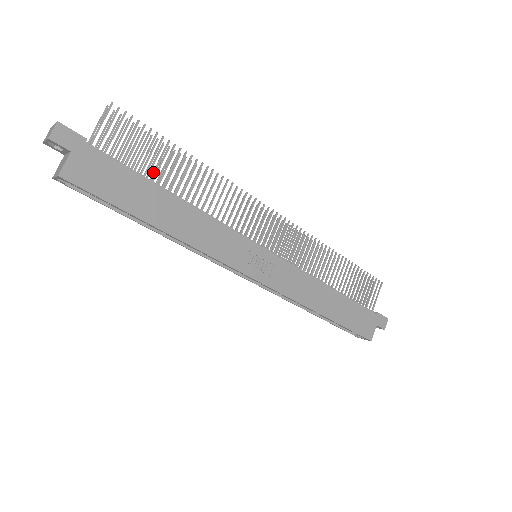
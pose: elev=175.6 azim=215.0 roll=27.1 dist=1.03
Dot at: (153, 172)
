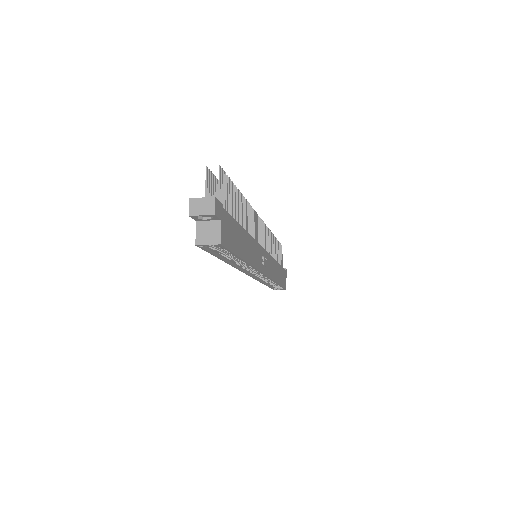
Dot at: (235, 216)
